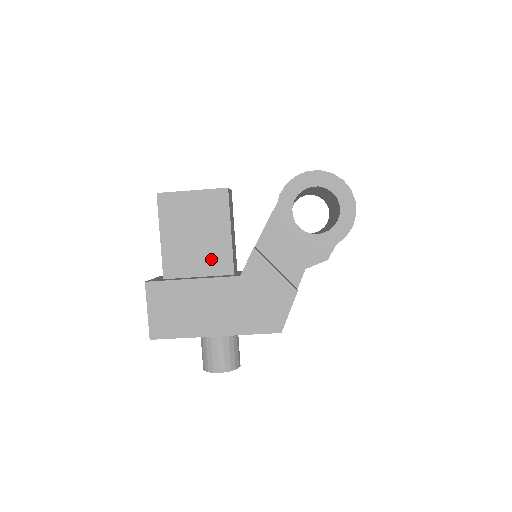
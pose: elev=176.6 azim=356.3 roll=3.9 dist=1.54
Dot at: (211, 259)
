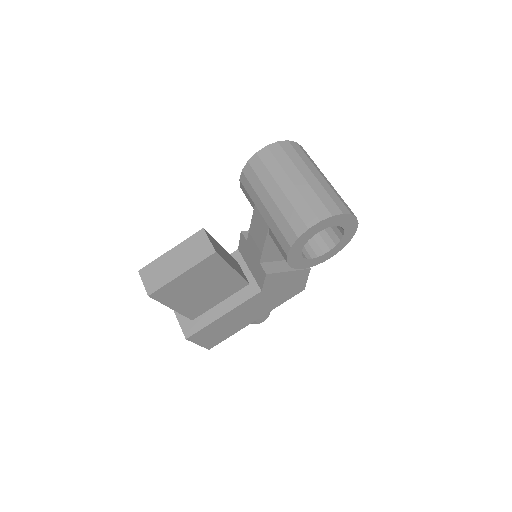
Dot at: (225, 290)
